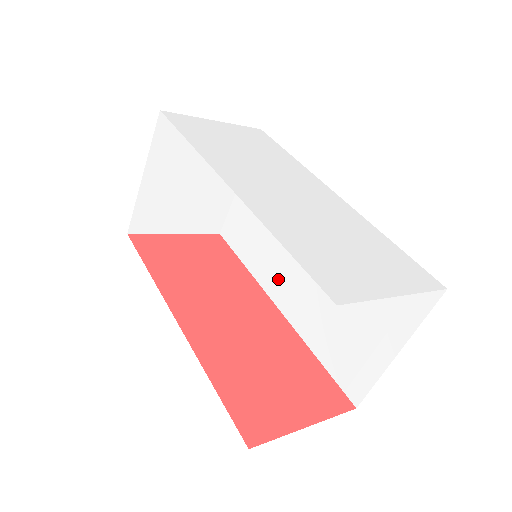
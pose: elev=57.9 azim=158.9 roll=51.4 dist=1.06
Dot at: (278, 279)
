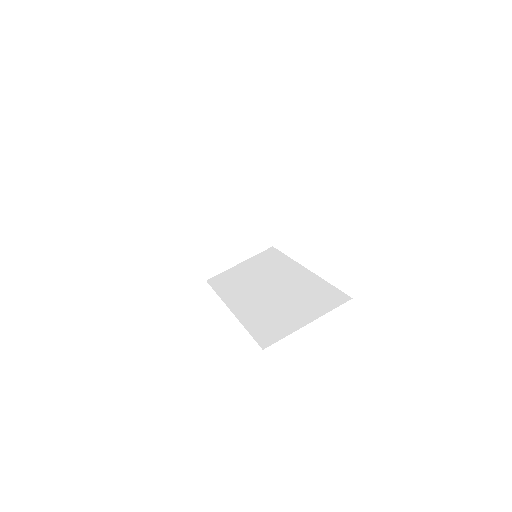
Dot at: (241, 298)
